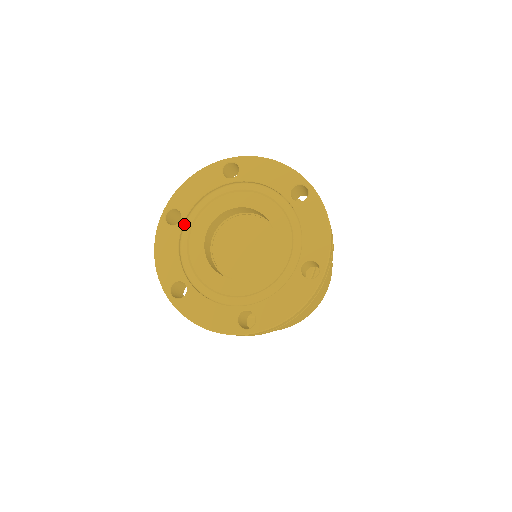
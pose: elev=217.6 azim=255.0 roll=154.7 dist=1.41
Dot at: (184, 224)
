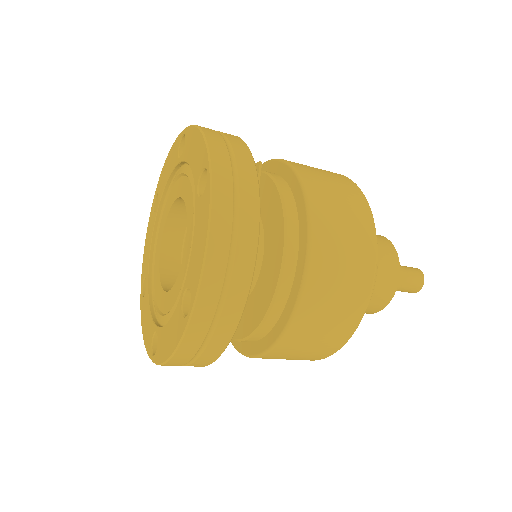
Dot at: (160, 212)
